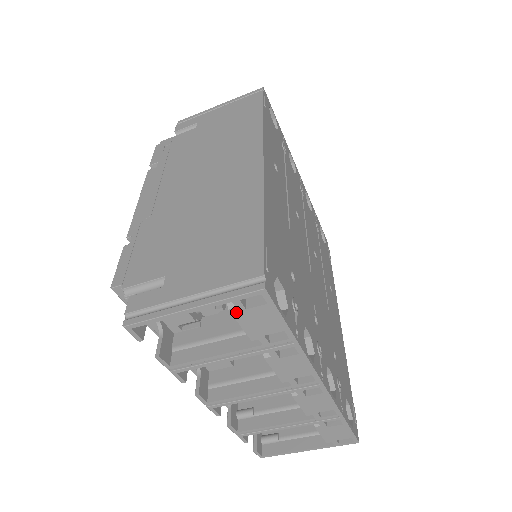
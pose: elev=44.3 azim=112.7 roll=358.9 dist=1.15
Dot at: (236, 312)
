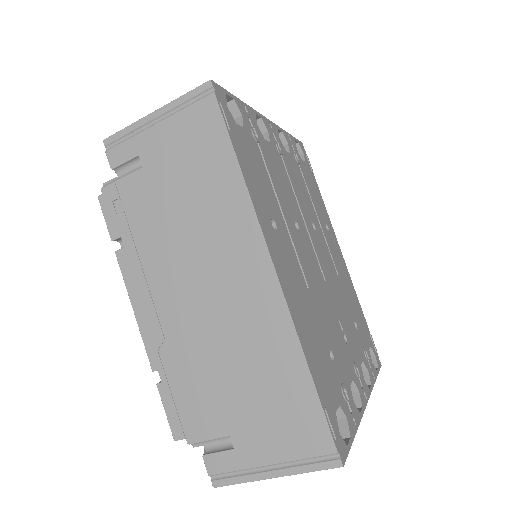
Dot at: occluded
